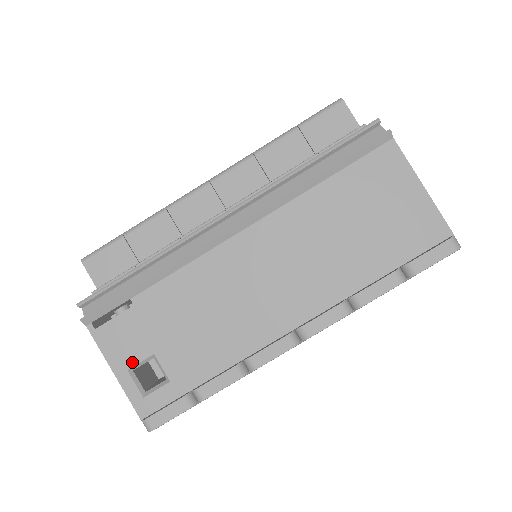
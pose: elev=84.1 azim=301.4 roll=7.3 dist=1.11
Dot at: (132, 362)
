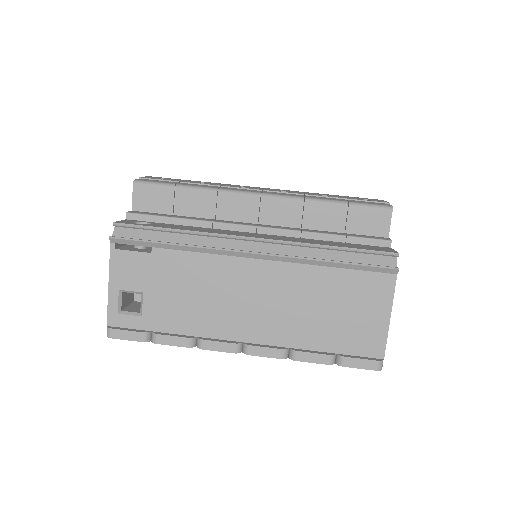
Dot at: (125, 287)
